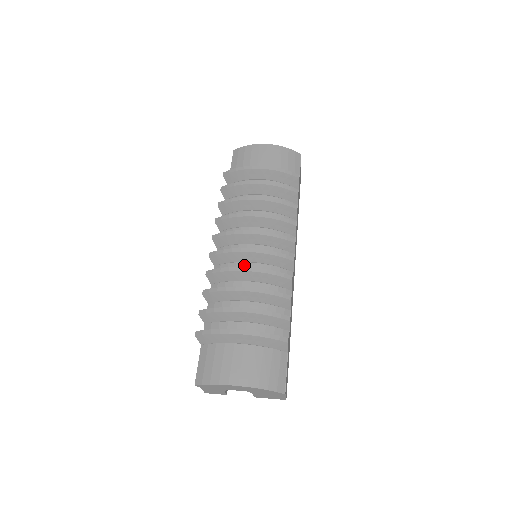
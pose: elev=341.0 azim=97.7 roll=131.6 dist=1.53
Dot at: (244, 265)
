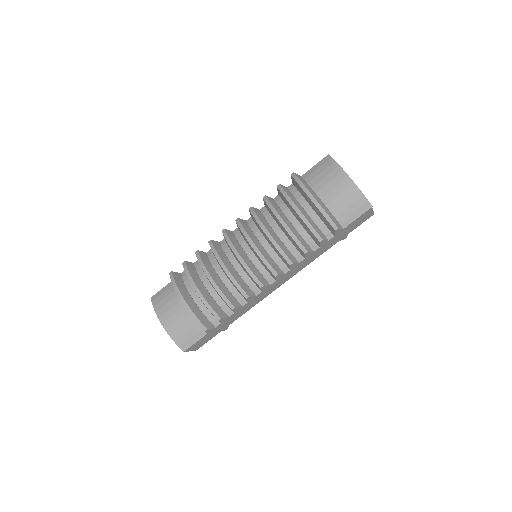
Dot at: (233, 259)
